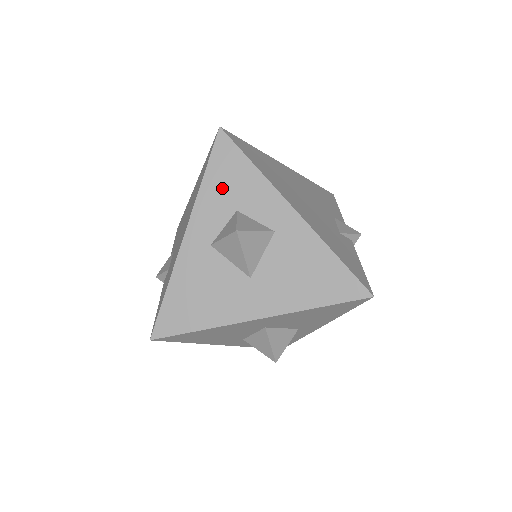
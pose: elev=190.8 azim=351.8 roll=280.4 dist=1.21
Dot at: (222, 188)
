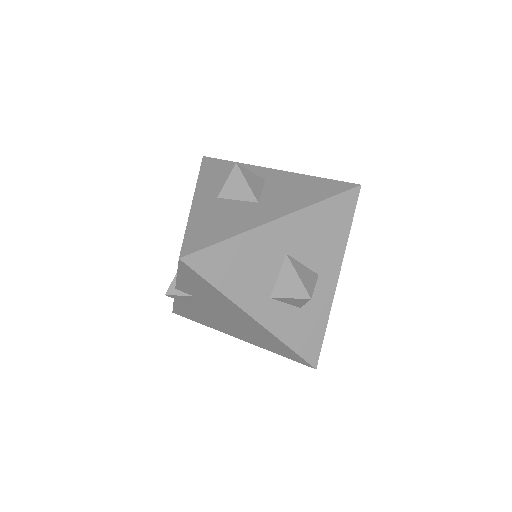
Dot at: (215, 175)
